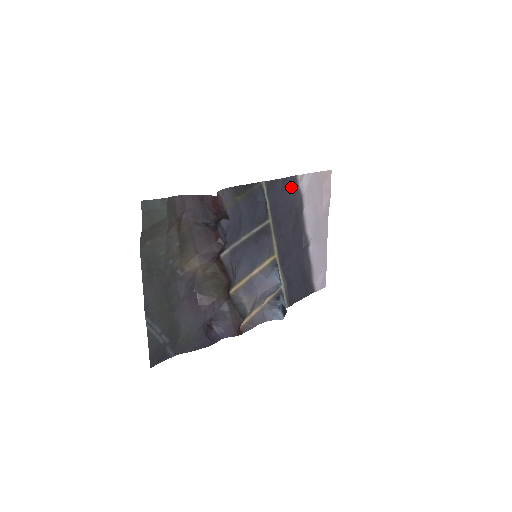
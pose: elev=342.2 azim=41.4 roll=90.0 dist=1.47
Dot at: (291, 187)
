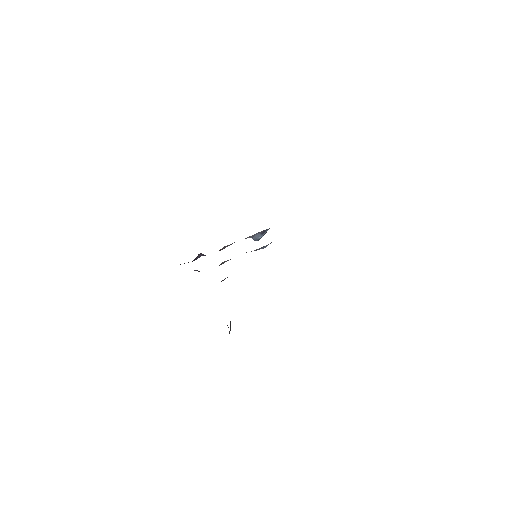
Dot at: occluded
